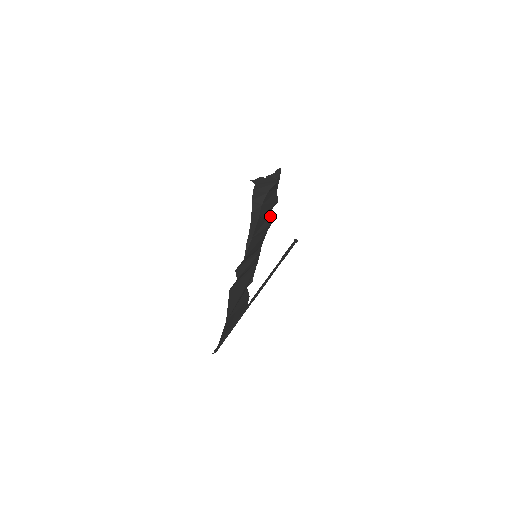
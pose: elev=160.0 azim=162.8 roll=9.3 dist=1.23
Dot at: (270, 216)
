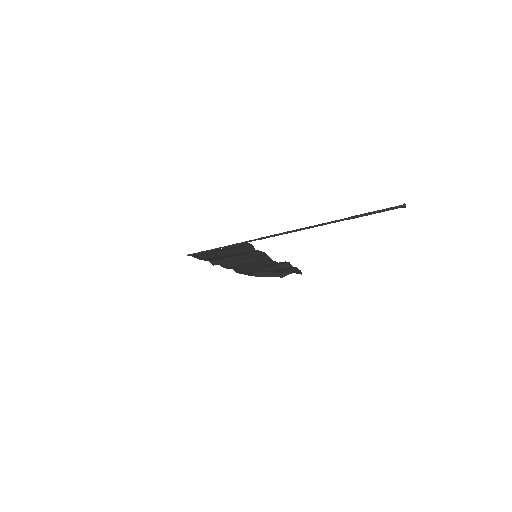
Dot at: (282, 262)
